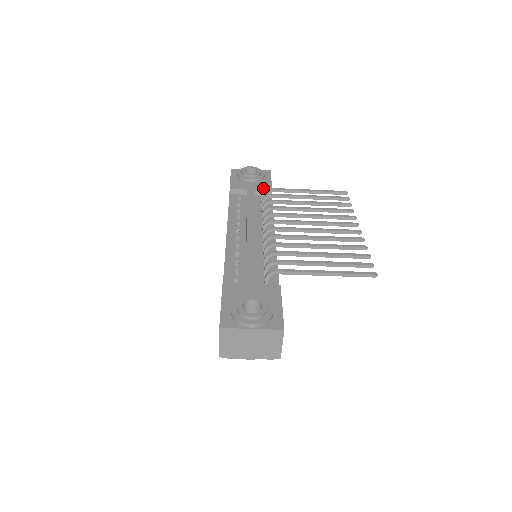
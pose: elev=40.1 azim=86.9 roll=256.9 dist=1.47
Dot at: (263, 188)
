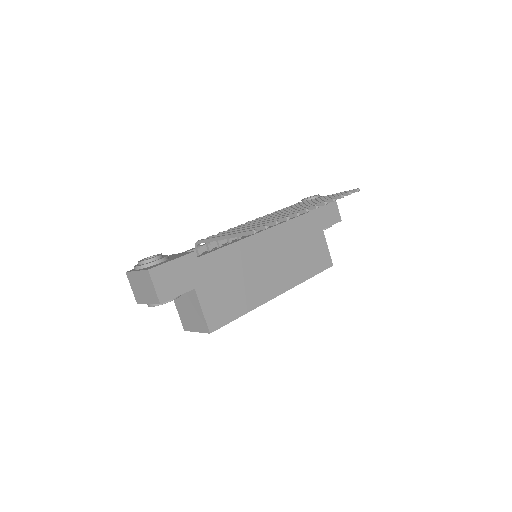
Dot at: occluded
